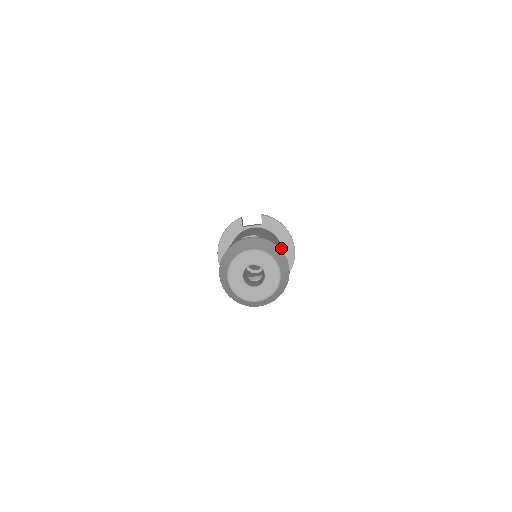
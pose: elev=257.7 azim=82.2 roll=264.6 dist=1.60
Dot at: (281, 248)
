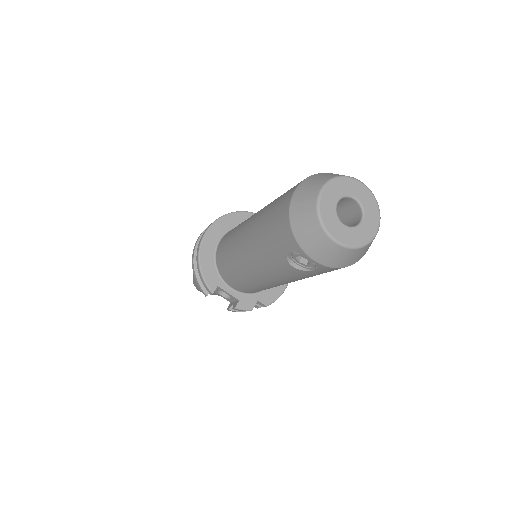
Dot at: occluded
